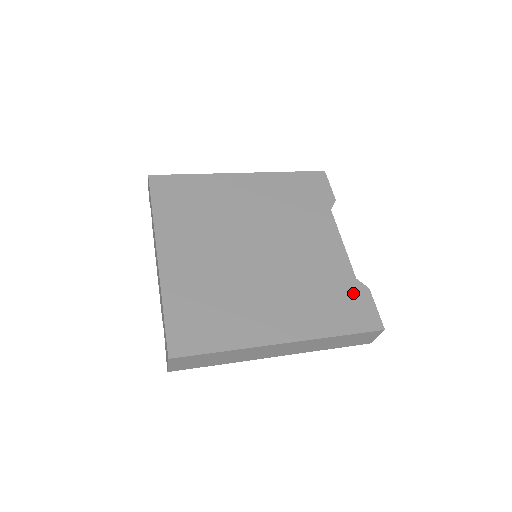
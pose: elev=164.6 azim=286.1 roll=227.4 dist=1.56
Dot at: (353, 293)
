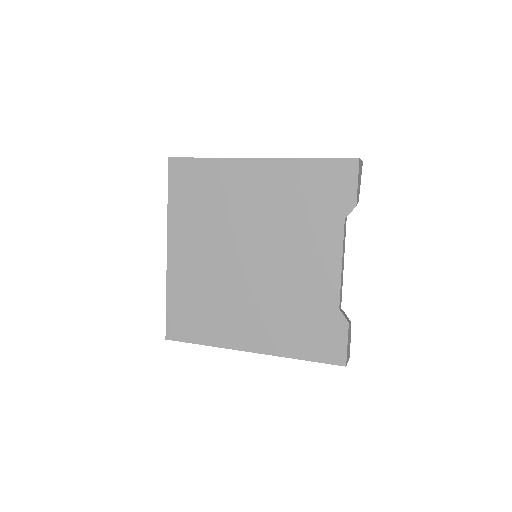
Dot at: (329, 323)
